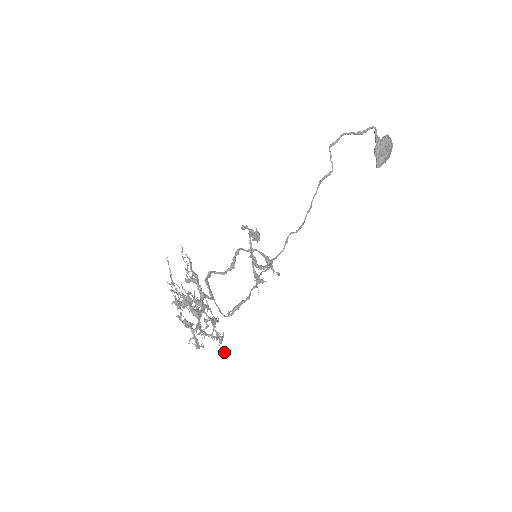
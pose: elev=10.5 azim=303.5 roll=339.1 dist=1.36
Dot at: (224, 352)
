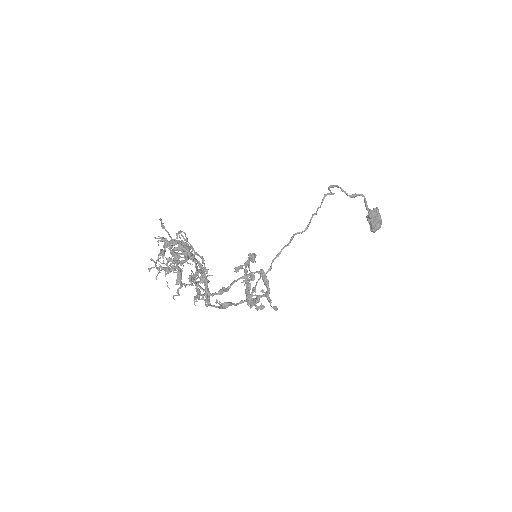
Dot at: (211, 305)
